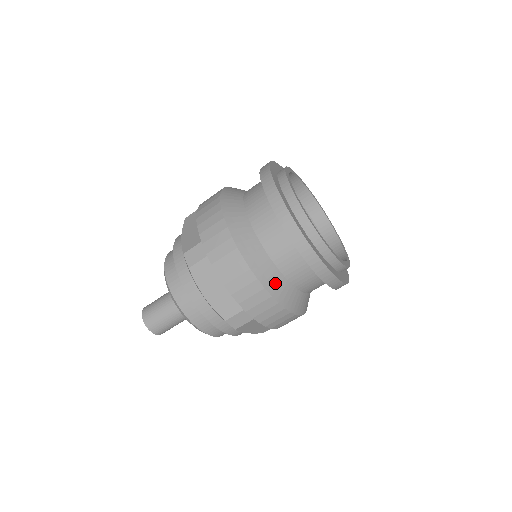
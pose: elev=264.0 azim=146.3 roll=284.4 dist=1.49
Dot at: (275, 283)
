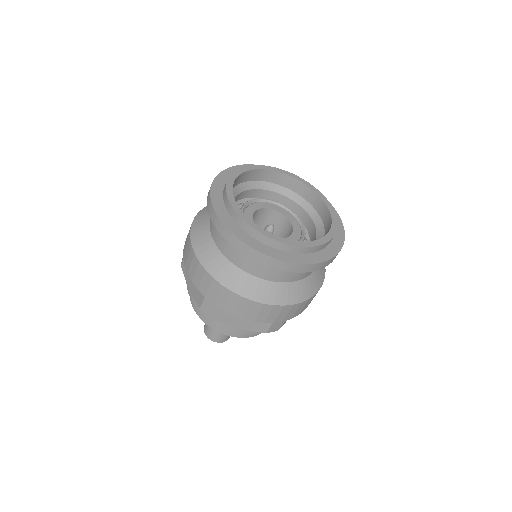
Dot at: (217, 266)
